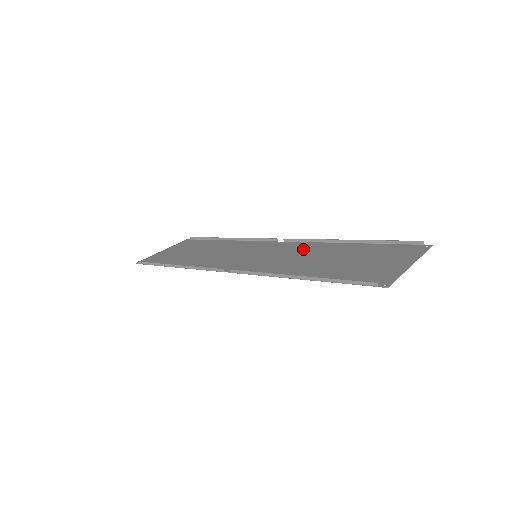
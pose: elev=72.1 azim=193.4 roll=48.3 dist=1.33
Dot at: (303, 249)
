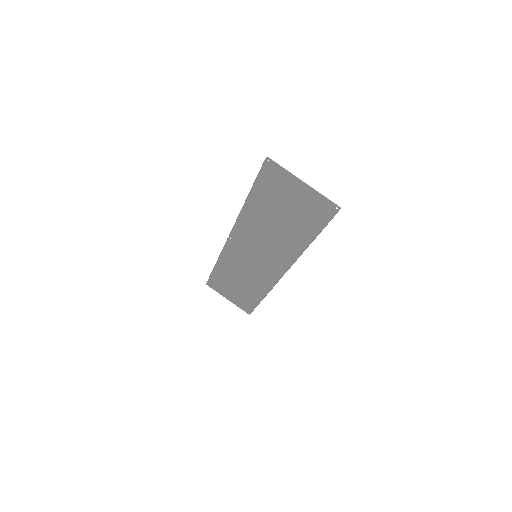
Dot at: (282, 250)
